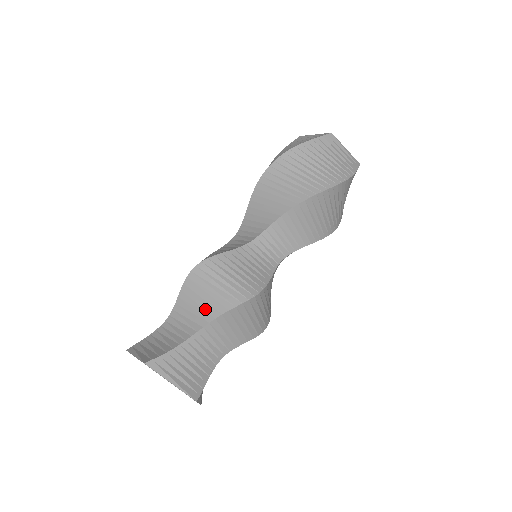
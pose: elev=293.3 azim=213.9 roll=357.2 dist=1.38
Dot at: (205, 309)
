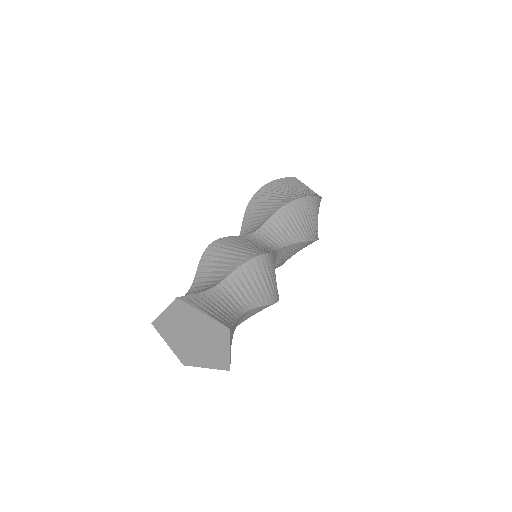
Dot at: (223, 269)
